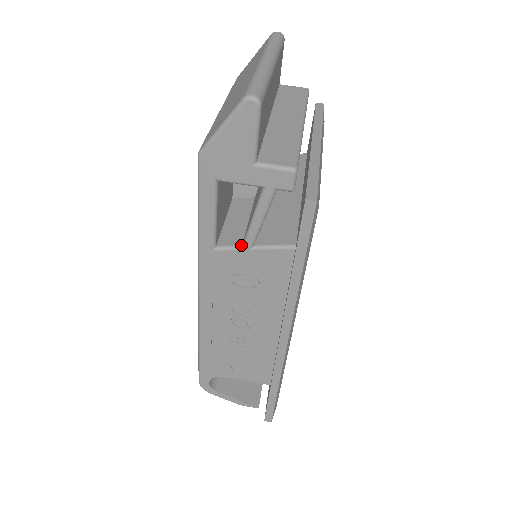
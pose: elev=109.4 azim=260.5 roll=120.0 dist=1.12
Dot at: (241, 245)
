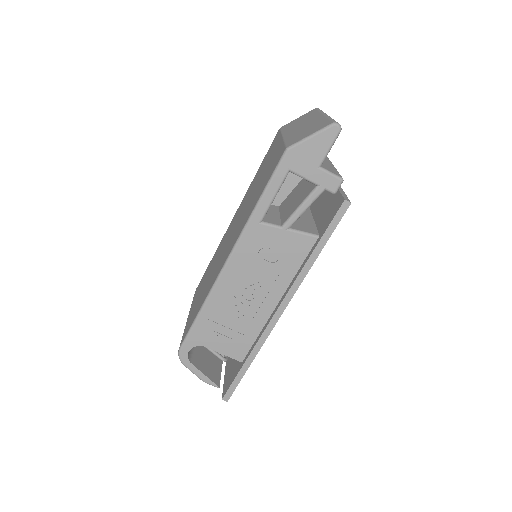
Dot at: (281, 225)
